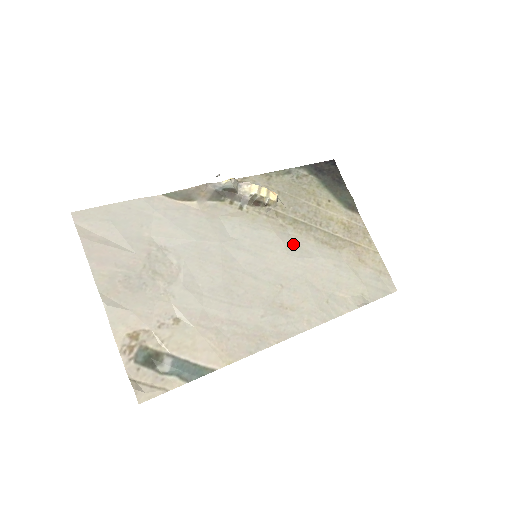
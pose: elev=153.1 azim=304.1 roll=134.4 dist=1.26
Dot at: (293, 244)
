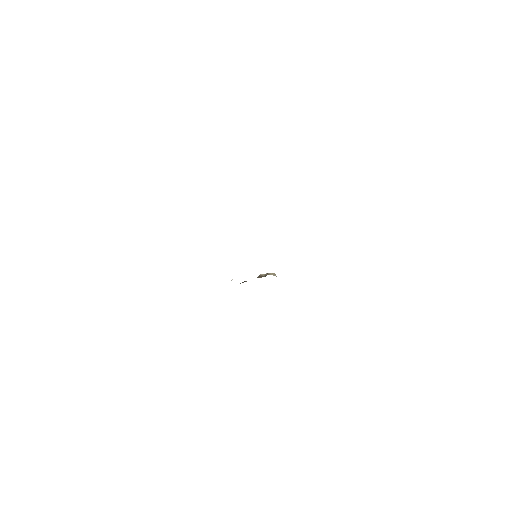
Dot at: occluded
